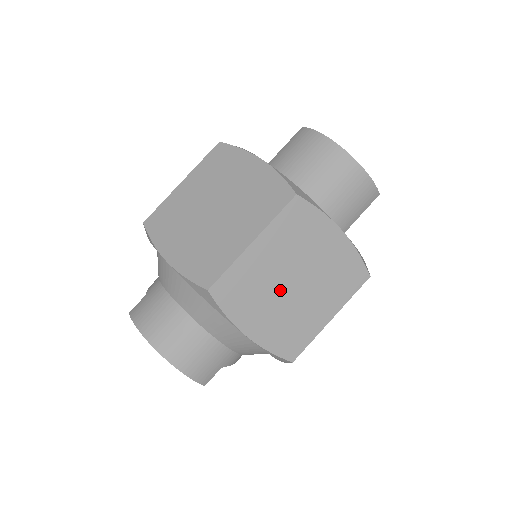
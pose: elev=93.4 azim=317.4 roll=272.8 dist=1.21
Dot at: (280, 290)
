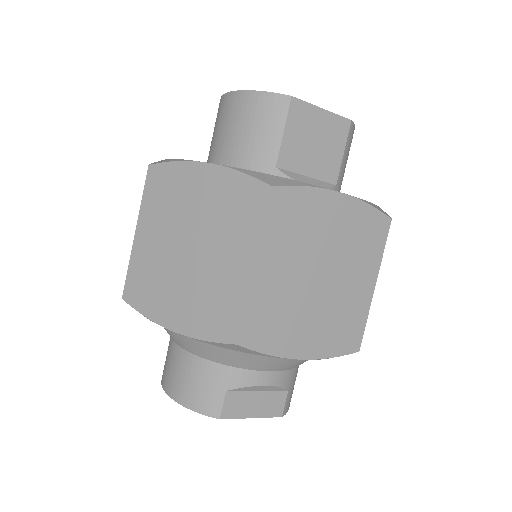
Dot at: (180, 264)
